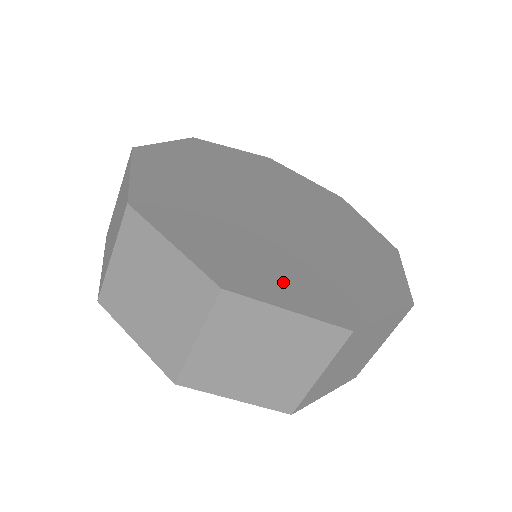
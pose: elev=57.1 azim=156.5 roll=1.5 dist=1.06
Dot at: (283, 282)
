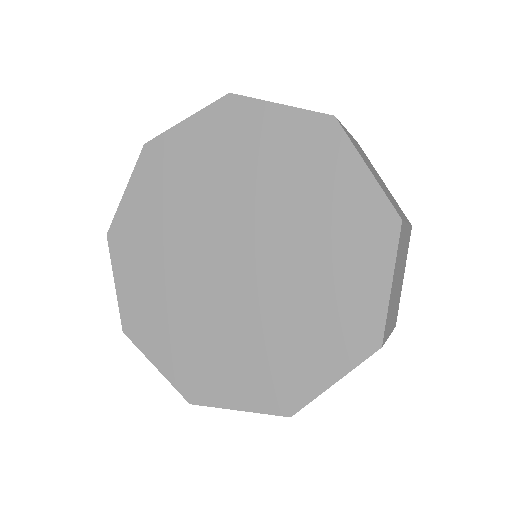
Dot at: (234, 376)
